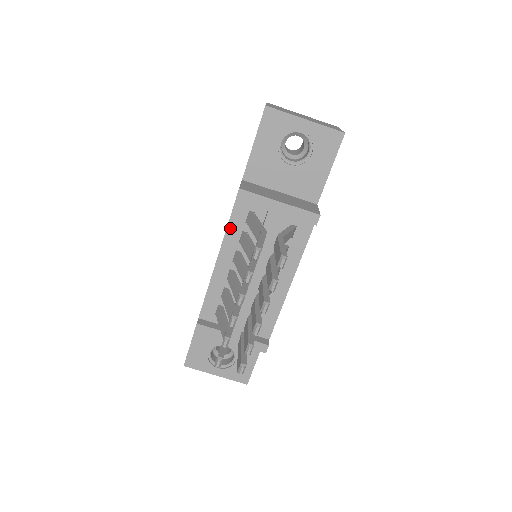
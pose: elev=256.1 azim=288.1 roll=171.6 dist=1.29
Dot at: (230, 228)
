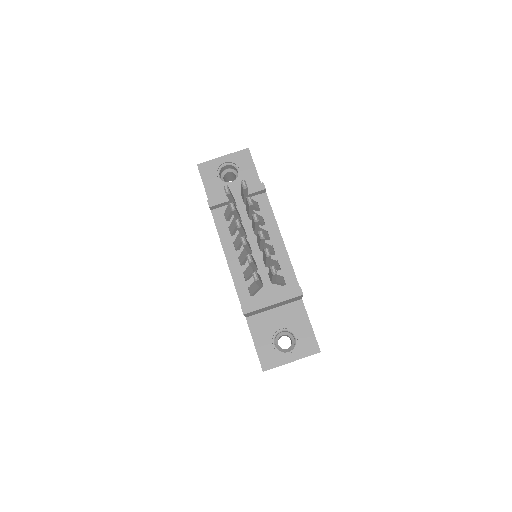
Dot at: (220, 231)
